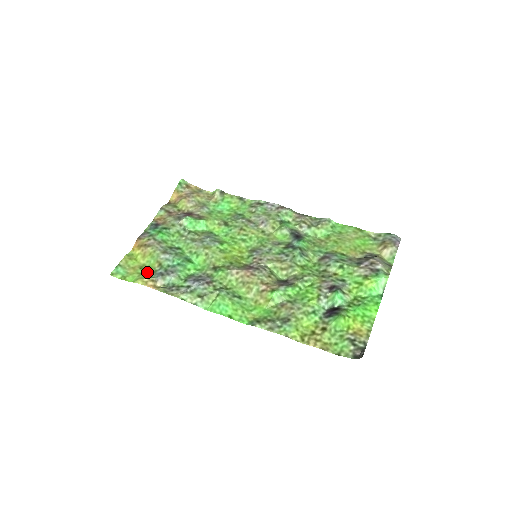
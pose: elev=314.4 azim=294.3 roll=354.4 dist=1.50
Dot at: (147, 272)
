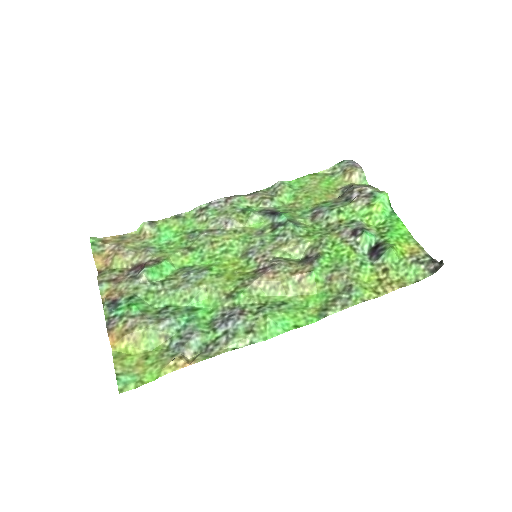
Dot at: (160, 356)
